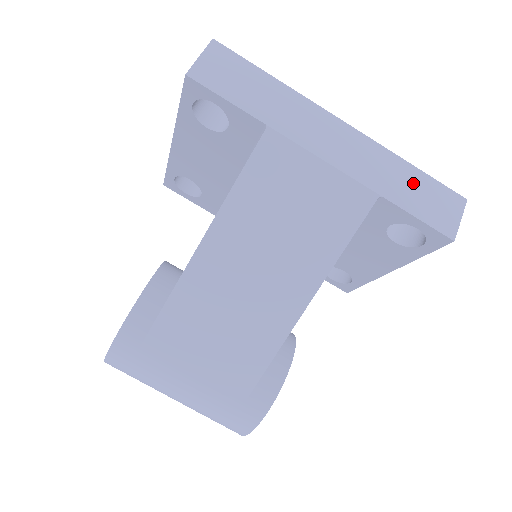
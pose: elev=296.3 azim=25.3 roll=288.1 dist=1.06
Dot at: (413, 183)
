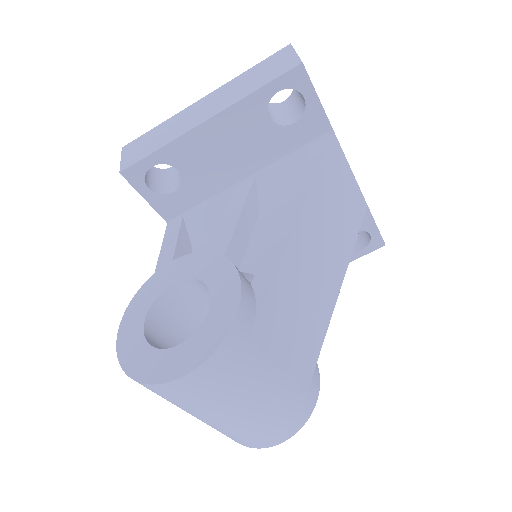
Dot at: occluded
